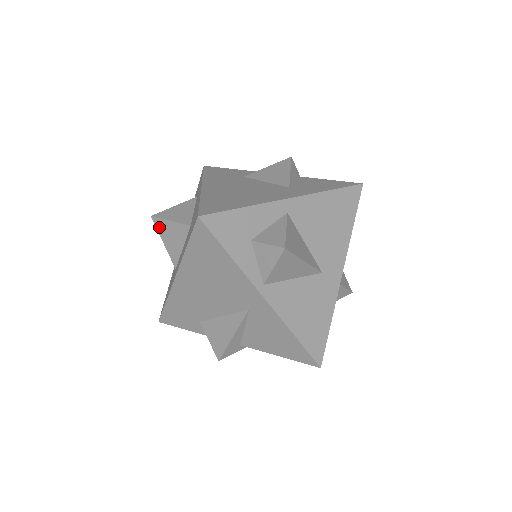
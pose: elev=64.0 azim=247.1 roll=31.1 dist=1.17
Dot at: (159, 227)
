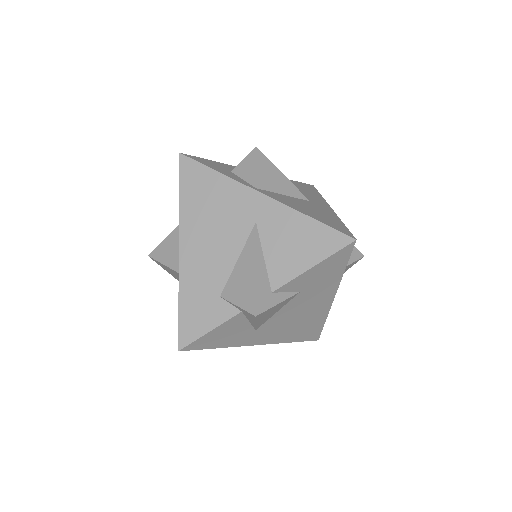
Dot at: (157, 256)
